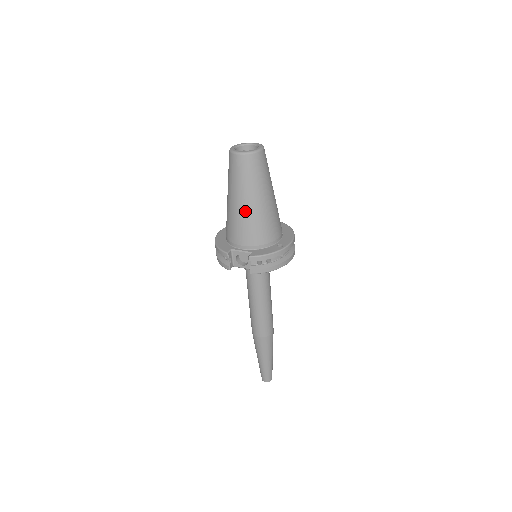
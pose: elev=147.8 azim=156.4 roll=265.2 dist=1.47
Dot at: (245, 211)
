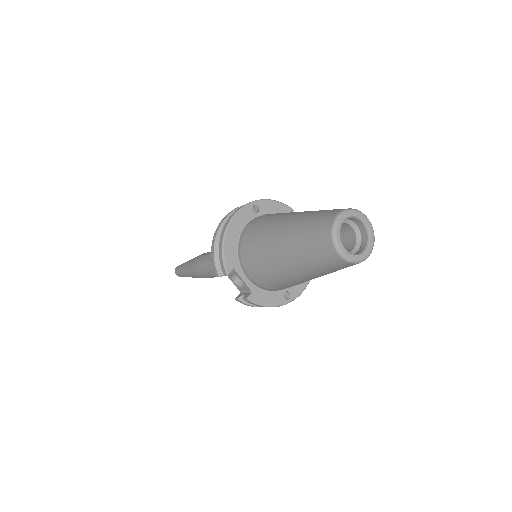
Dot at: (284, 273)
